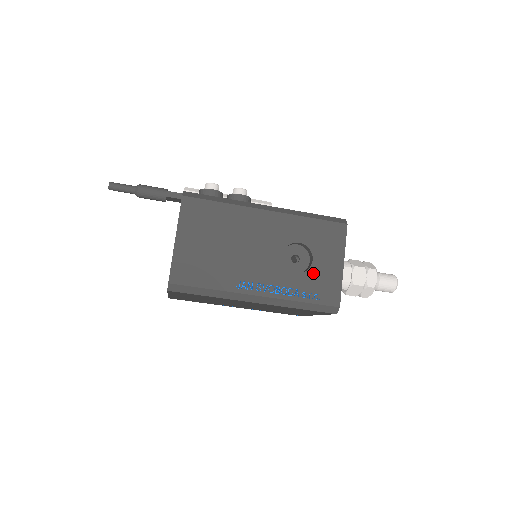
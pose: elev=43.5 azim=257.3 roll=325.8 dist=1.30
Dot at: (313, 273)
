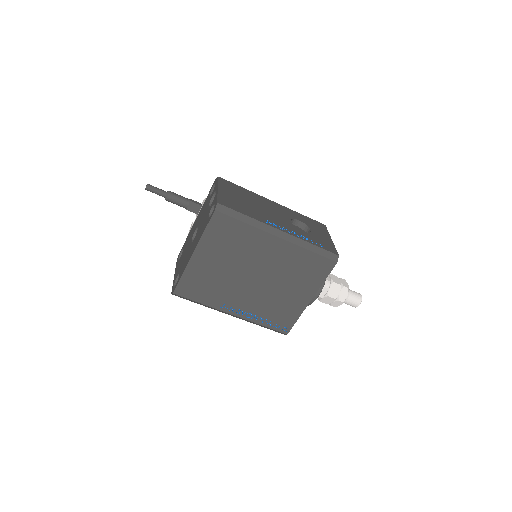
Dot at: (314, 235)
